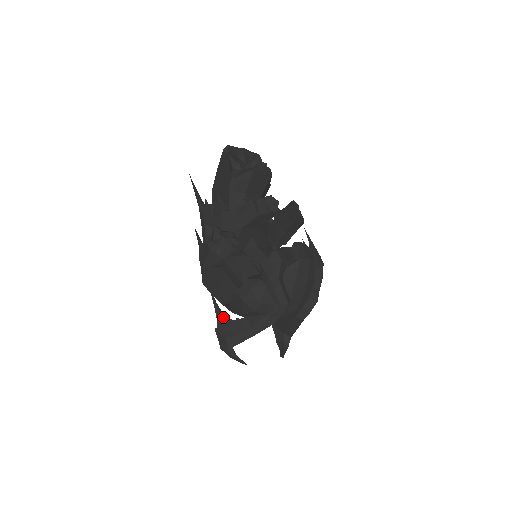
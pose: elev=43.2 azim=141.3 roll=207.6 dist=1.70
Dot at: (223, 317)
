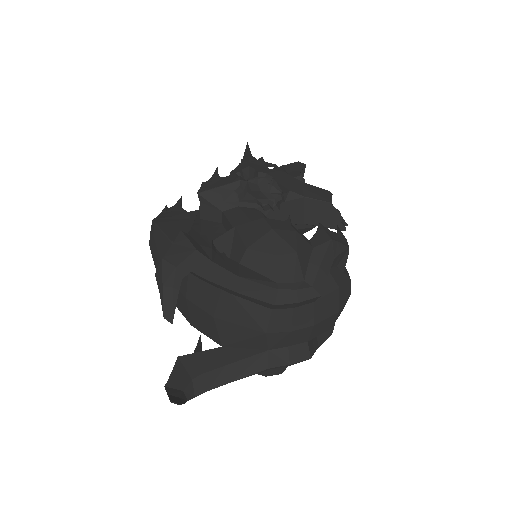
Dot at: occluded
